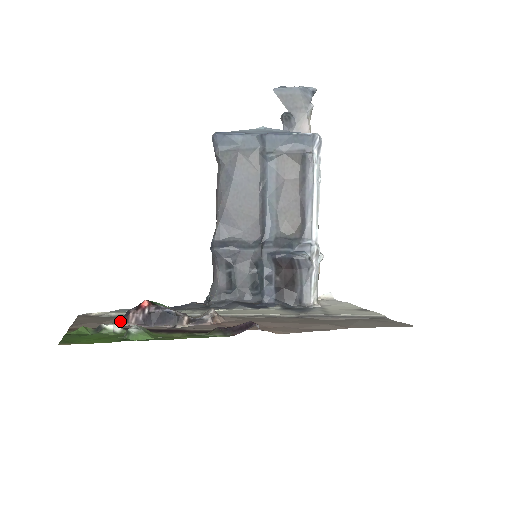
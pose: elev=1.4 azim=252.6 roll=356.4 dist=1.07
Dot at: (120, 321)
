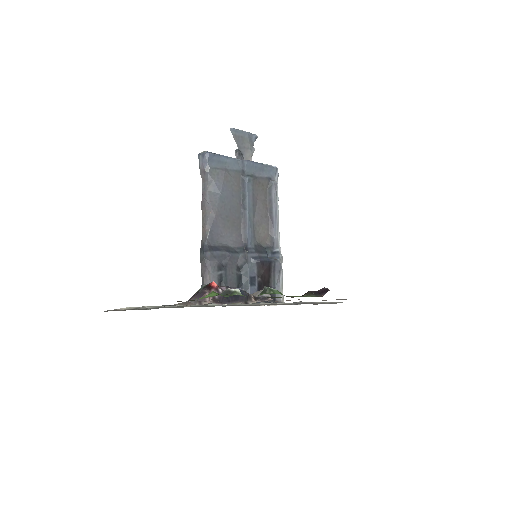
Dot at: (192, 302)
